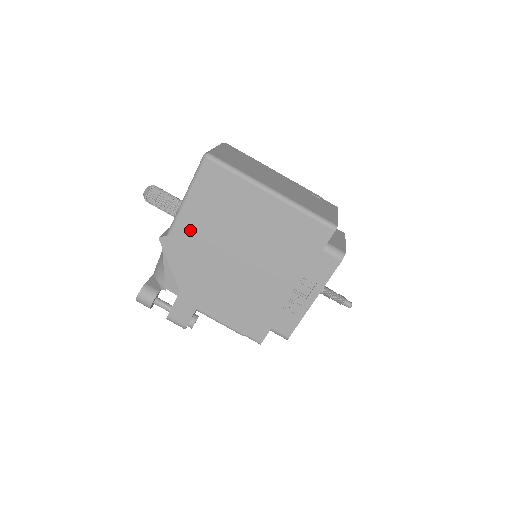
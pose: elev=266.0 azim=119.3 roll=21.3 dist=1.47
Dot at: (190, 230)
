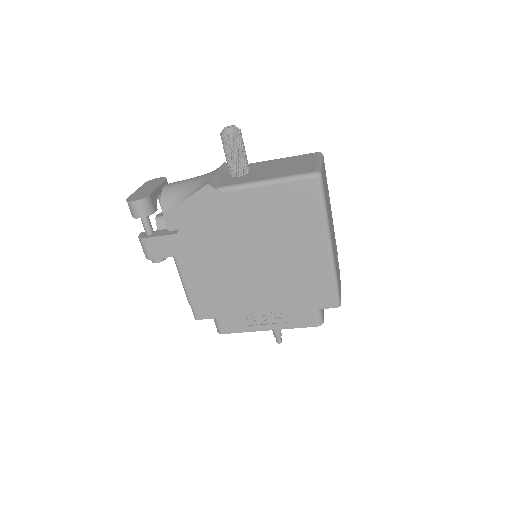
Dot at: (240, 206)
